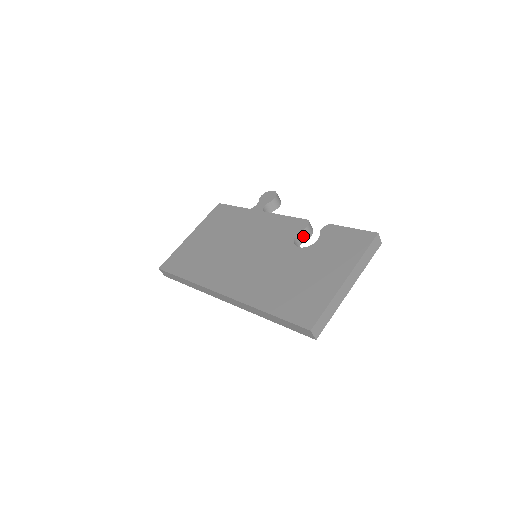
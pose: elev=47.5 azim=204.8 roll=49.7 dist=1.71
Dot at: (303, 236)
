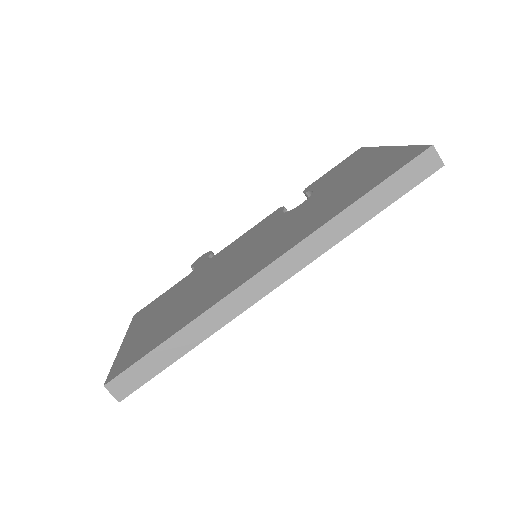
Dot at: occluded
